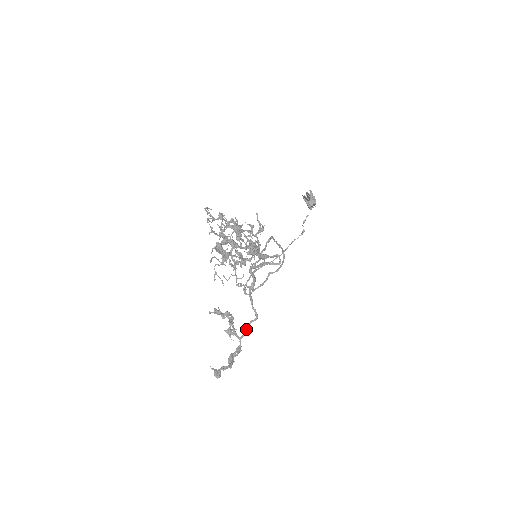
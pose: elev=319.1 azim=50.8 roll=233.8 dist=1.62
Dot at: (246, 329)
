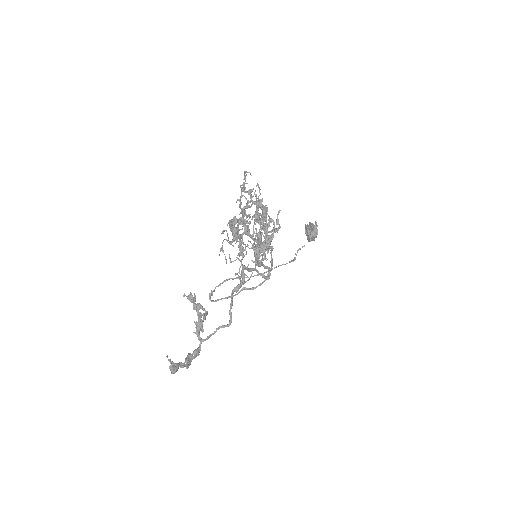
Dot at: (212, 333)
